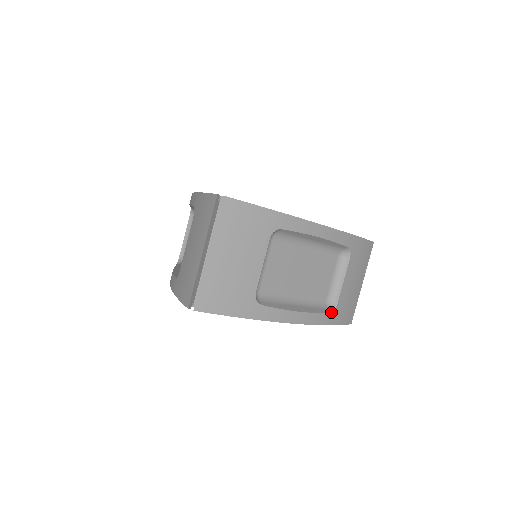
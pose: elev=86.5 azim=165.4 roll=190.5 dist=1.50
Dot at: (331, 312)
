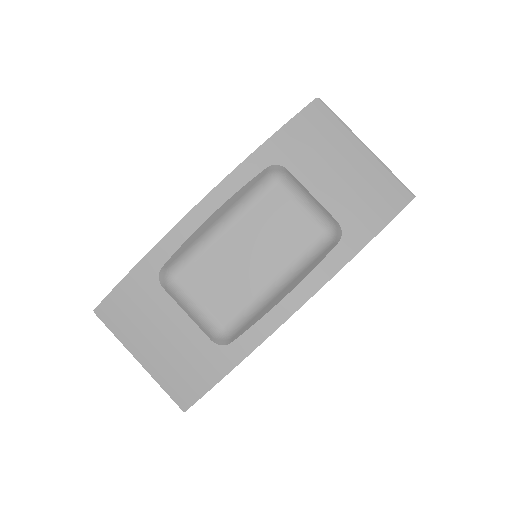
Dot at: (340, 241)
